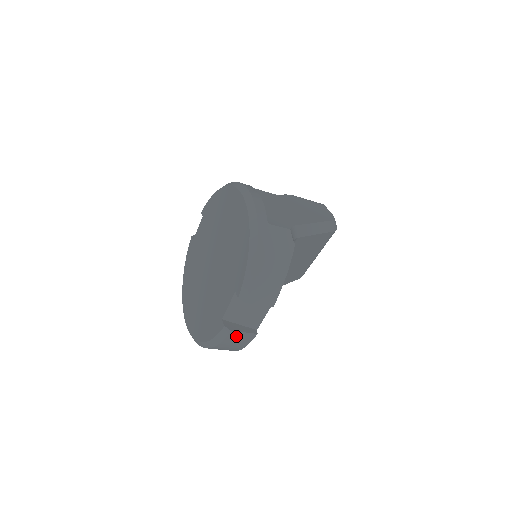
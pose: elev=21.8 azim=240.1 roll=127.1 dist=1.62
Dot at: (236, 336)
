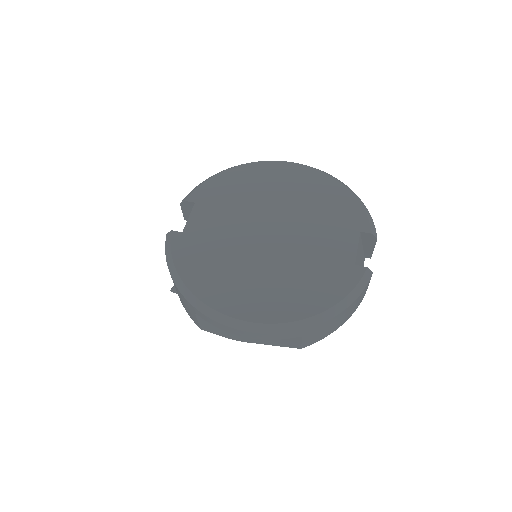
Dot at: (367, 285)
